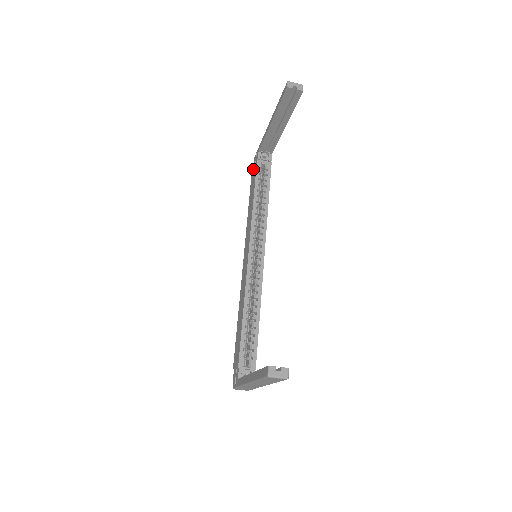
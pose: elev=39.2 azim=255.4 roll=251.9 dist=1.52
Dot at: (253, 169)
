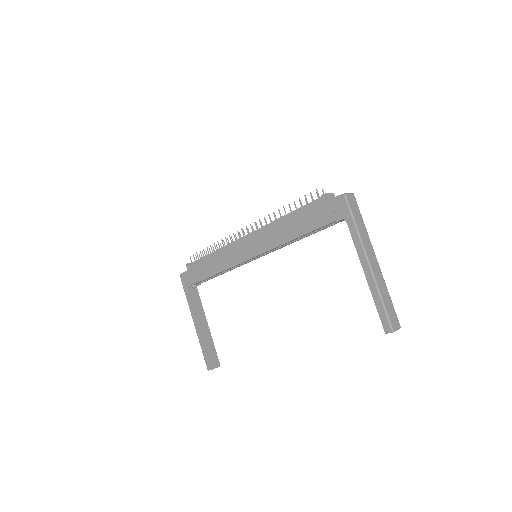
Dot at: (327, 206)
